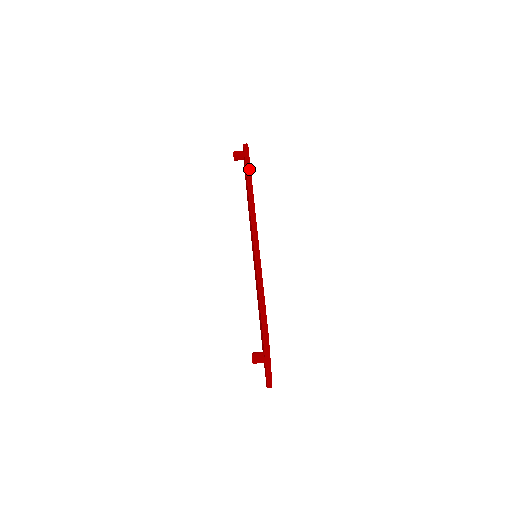
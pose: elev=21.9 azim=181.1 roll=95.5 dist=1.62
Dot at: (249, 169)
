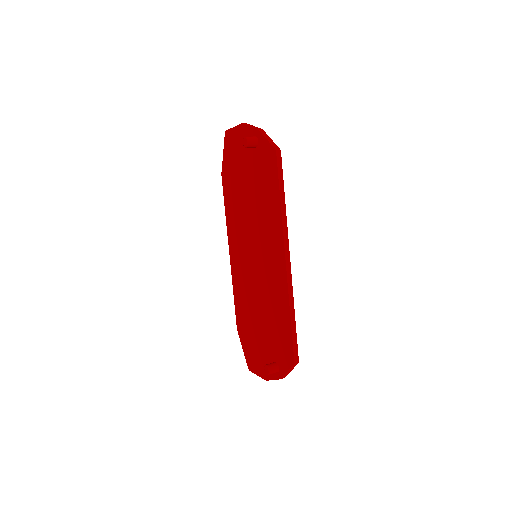
Dot at: (282, 182)
